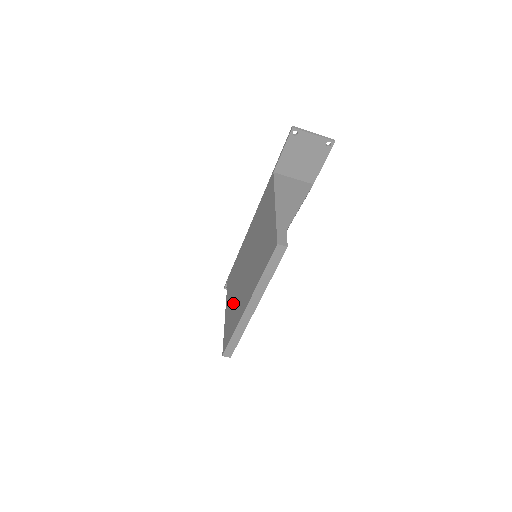
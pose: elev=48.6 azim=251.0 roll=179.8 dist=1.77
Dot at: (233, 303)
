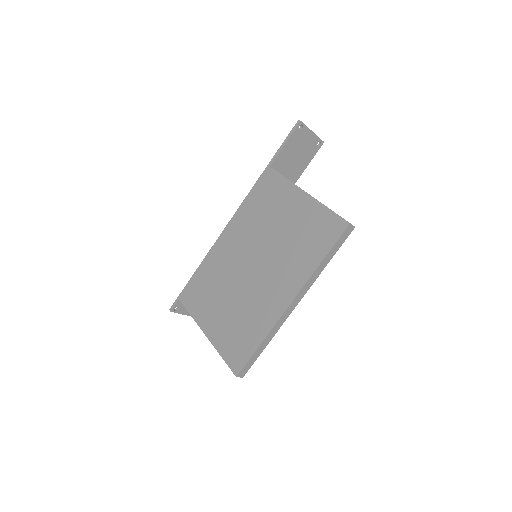
Dot at: (231, 314)
